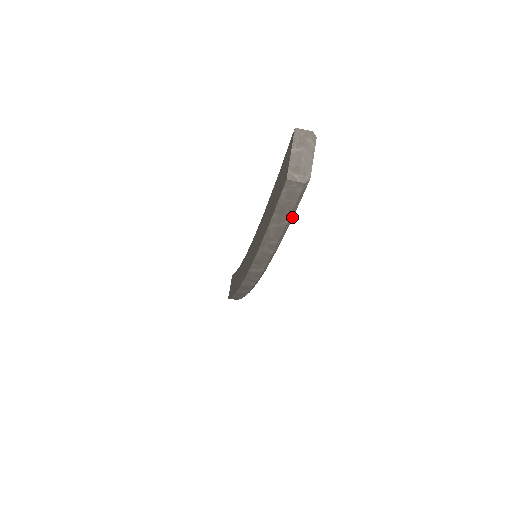
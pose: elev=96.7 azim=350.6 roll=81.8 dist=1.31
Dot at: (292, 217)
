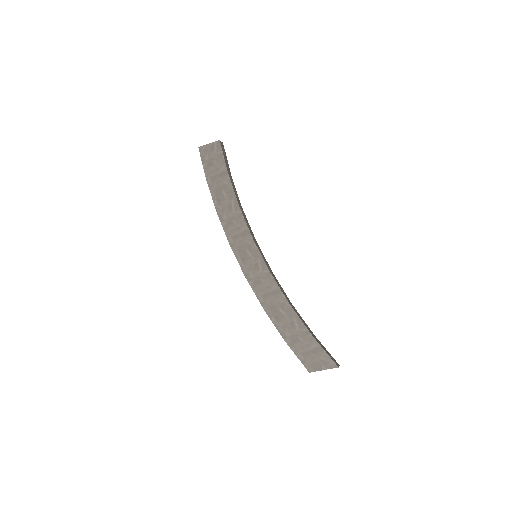
Dot at: occluded
